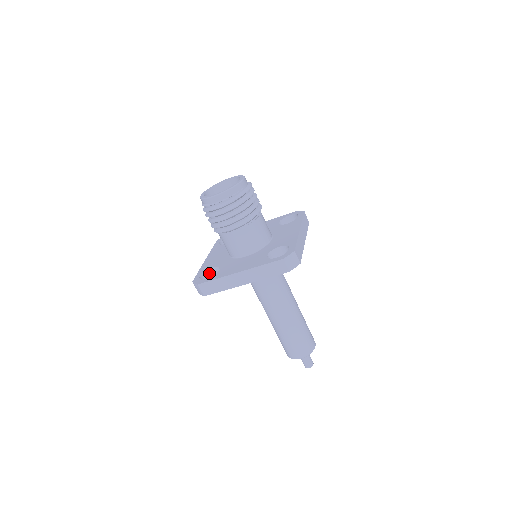
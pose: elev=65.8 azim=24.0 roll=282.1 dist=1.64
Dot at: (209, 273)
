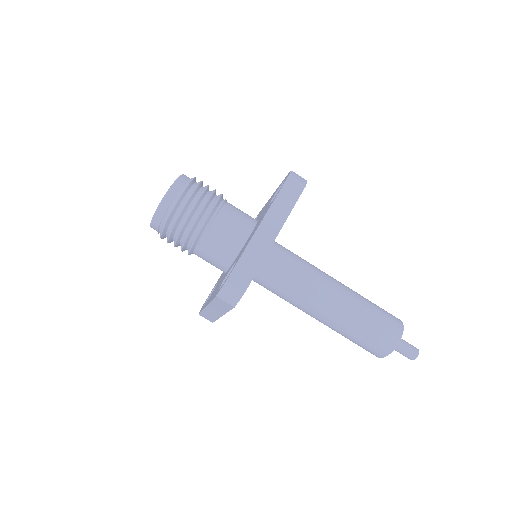
Dot at: occluded
